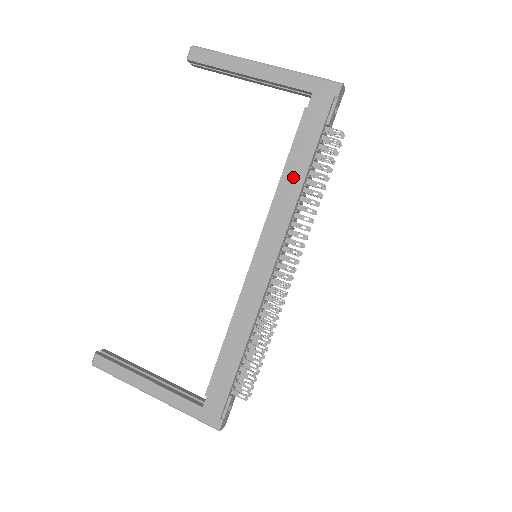
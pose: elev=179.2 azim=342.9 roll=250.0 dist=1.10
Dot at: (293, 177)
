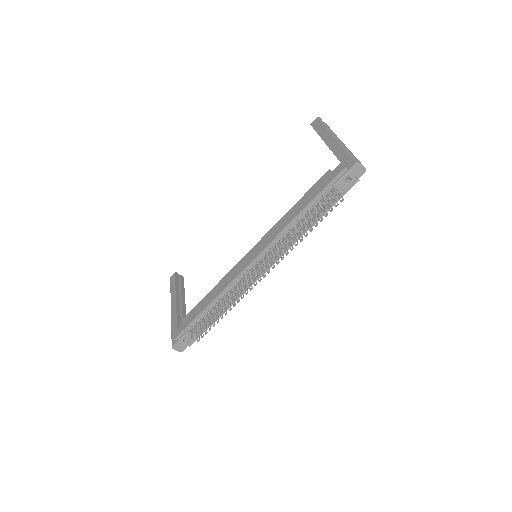
Dot at: (294, 211)
